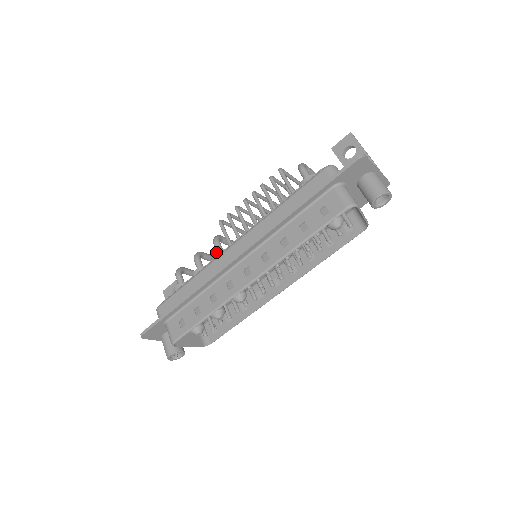
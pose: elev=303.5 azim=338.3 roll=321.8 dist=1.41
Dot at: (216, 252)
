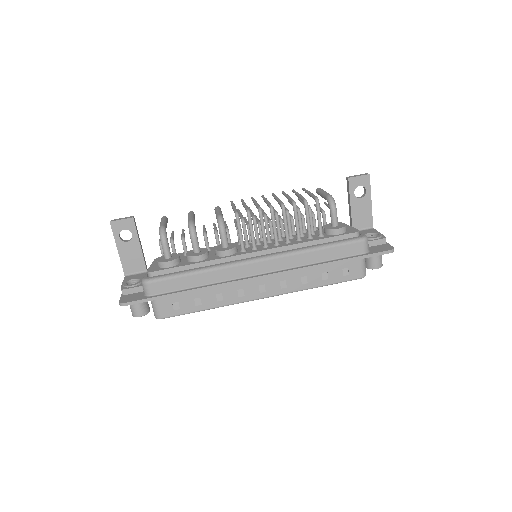
Dot at: (228, 250)
